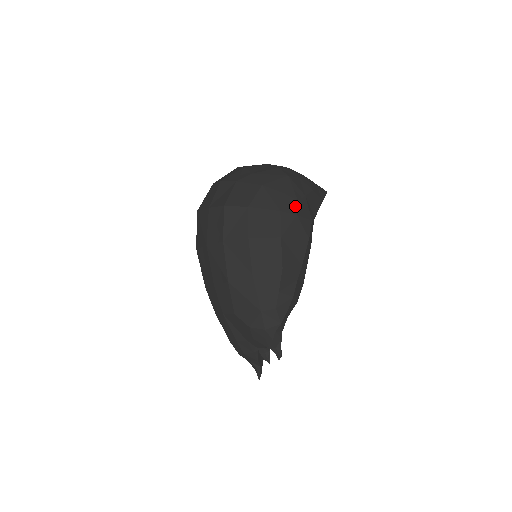
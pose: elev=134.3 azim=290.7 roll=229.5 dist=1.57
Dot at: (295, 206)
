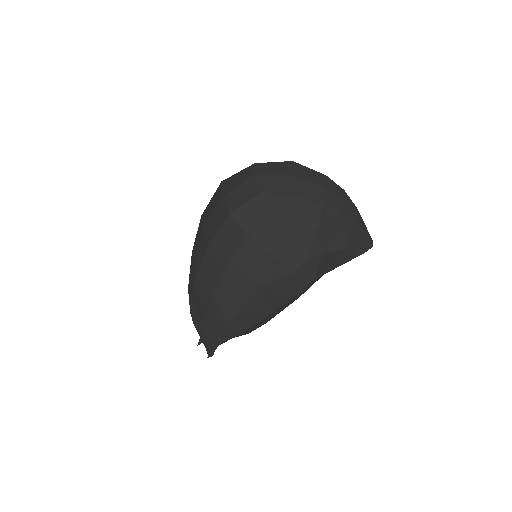
Dot at: (298, 263)
